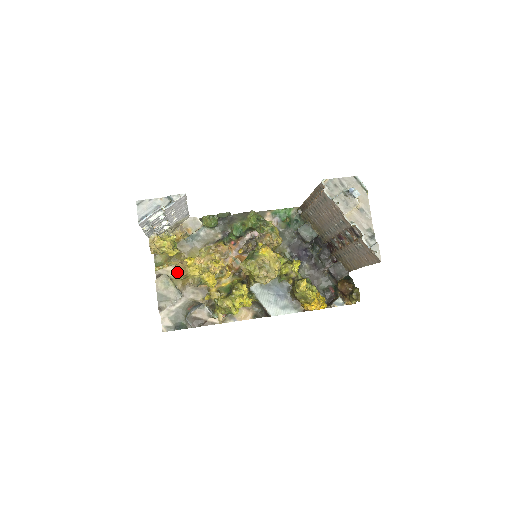
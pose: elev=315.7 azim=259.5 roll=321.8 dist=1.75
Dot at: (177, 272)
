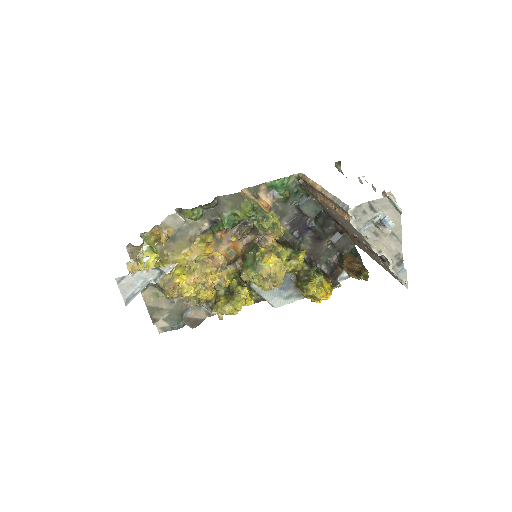
Dot at: (169, 295)
